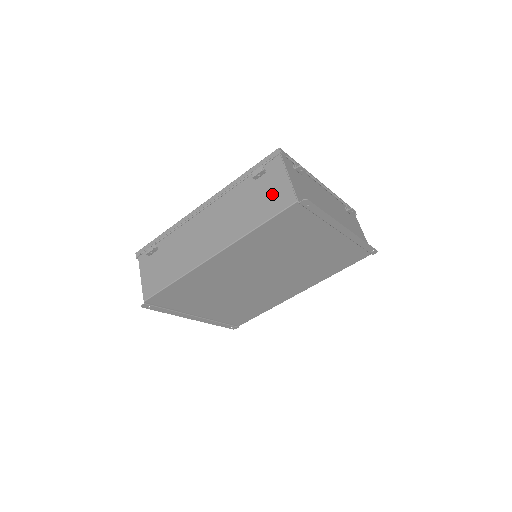
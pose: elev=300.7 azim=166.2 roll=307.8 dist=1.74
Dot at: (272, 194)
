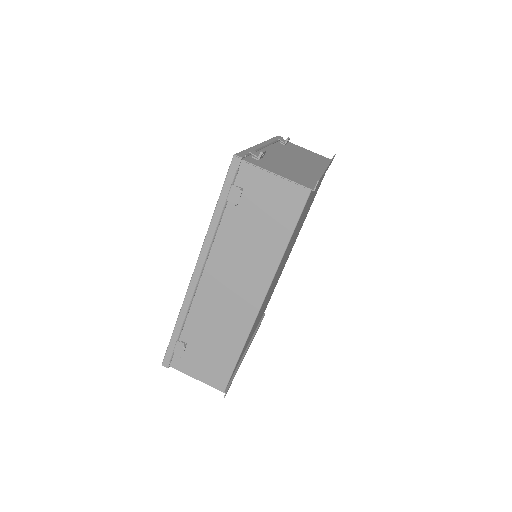
Dot at: (273, 204)
